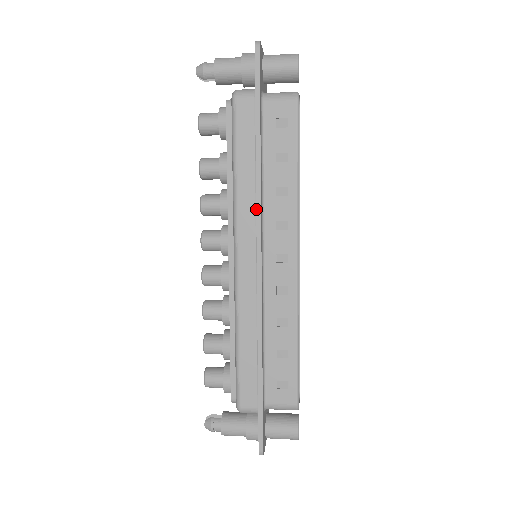
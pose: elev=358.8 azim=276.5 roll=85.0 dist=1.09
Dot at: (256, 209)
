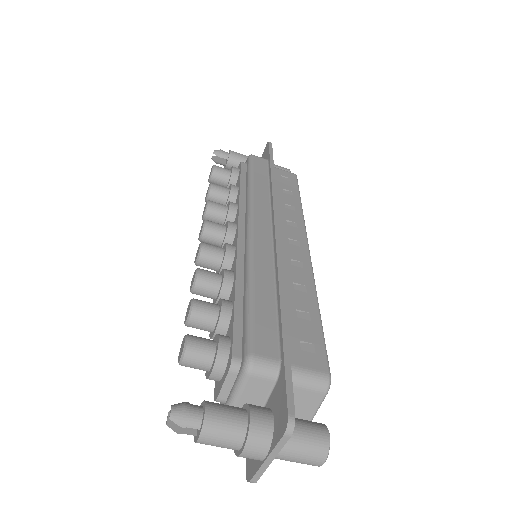
Dot at: (273, 200)
